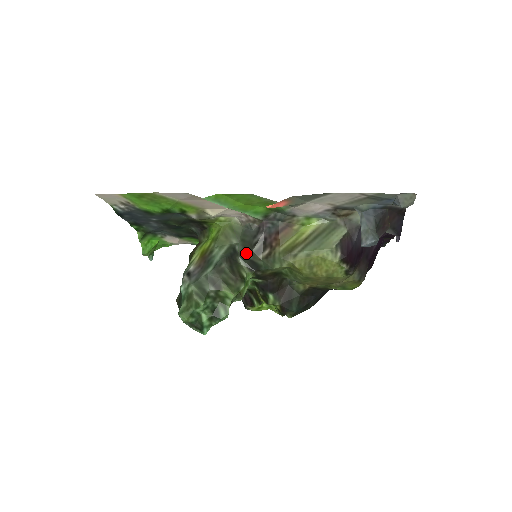
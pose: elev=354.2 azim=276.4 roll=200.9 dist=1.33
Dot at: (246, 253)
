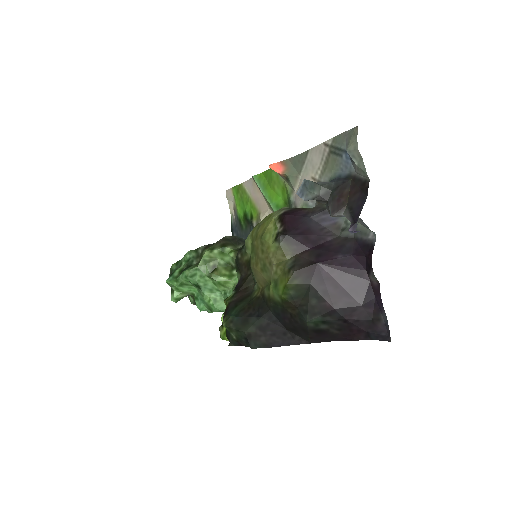
Dot at: occluded
